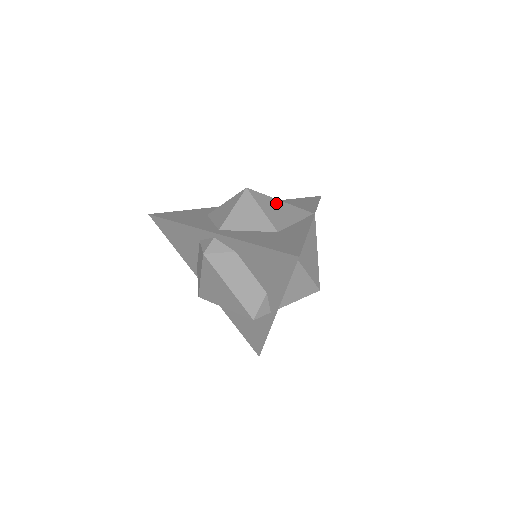
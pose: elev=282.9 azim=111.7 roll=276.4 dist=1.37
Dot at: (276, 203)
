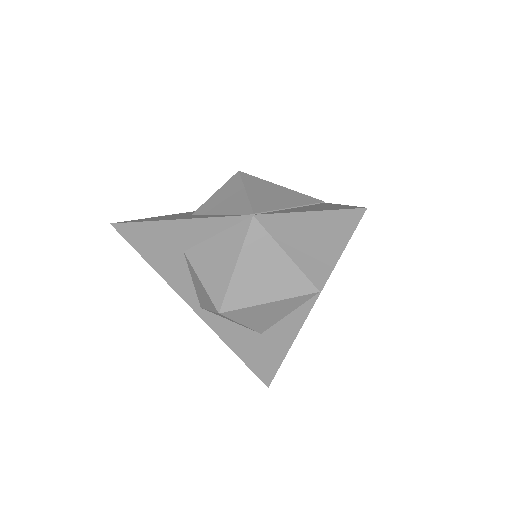
Dot at: (261, 309)
